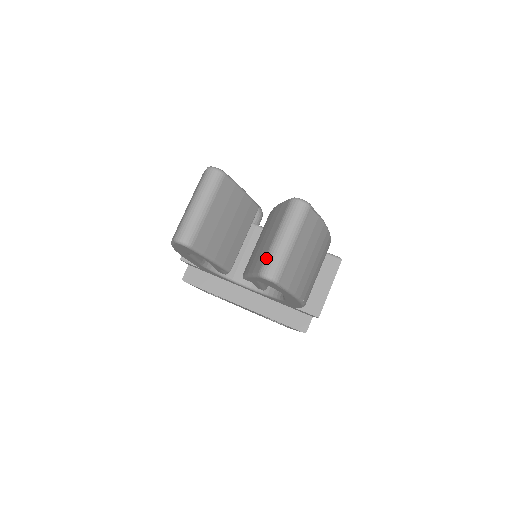
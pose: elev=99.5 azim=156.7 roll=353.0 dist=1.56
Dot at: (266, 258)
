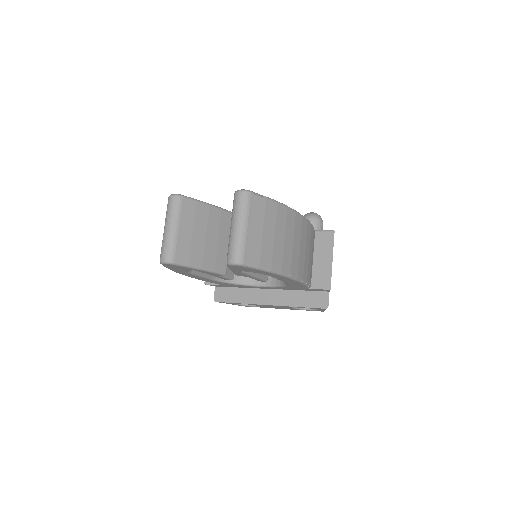
Dot at: (228, 248)
